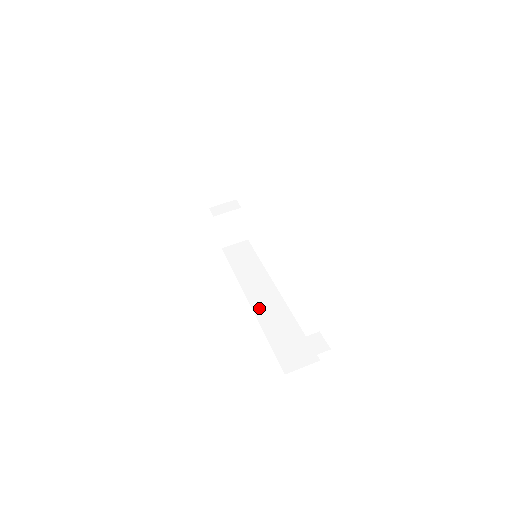
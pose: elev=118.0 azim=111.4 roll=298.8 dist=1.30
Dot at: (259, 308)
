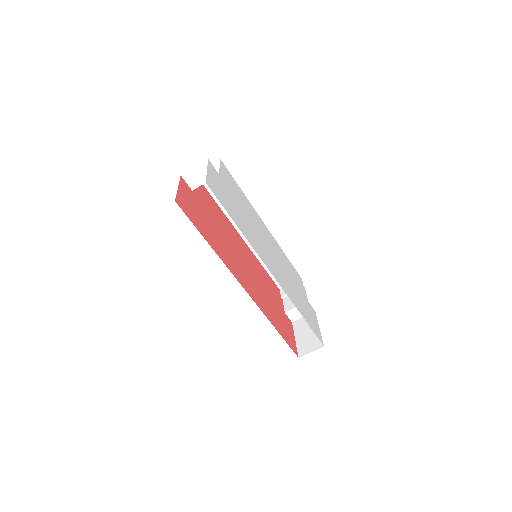
Dot at: occluded
